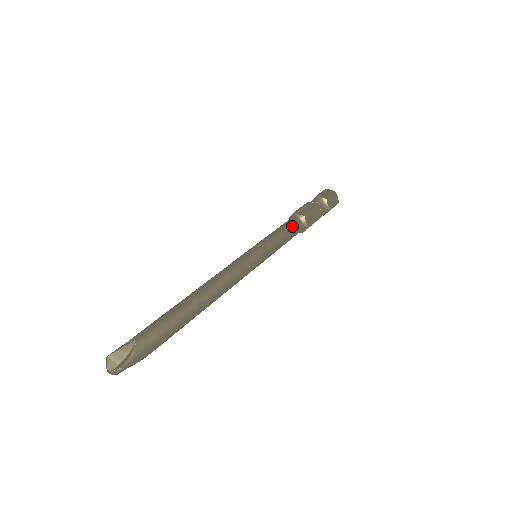
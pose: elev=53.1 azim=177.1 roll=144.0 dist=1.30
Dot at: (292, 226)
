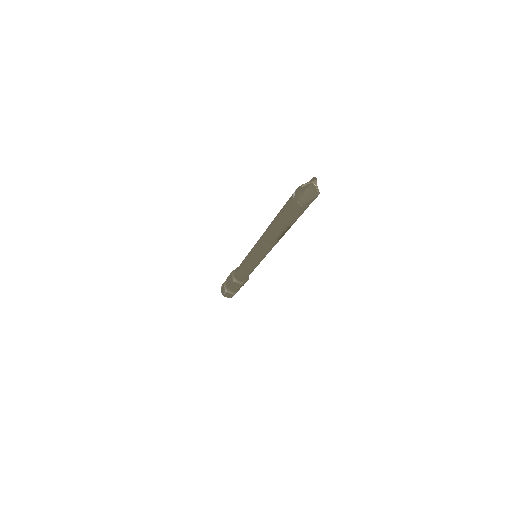
Dot at: occluded
